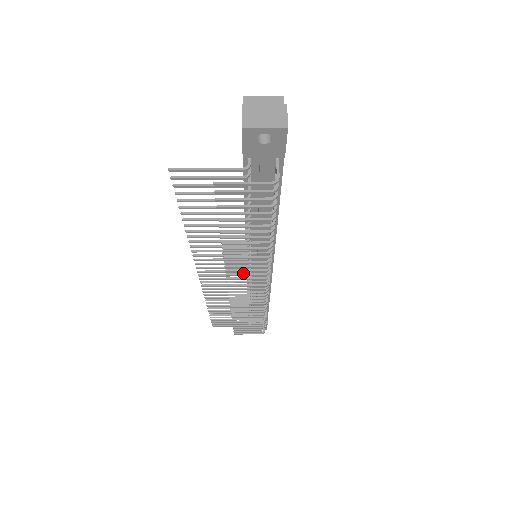
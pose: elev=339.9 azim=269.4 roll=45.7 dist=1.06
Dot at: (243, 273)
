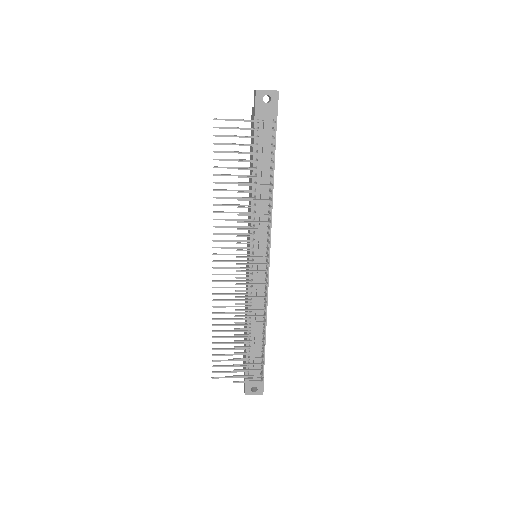
Dot at: occluded
